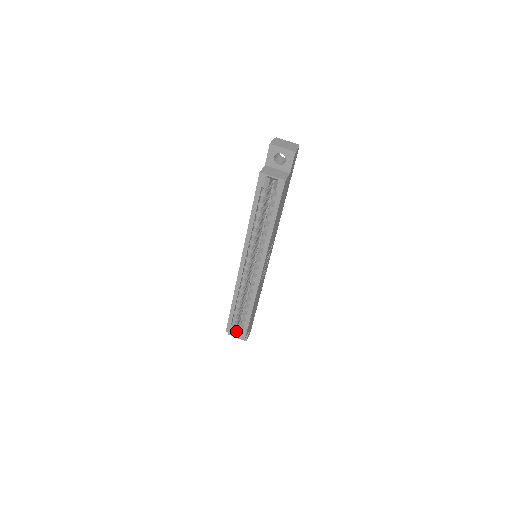
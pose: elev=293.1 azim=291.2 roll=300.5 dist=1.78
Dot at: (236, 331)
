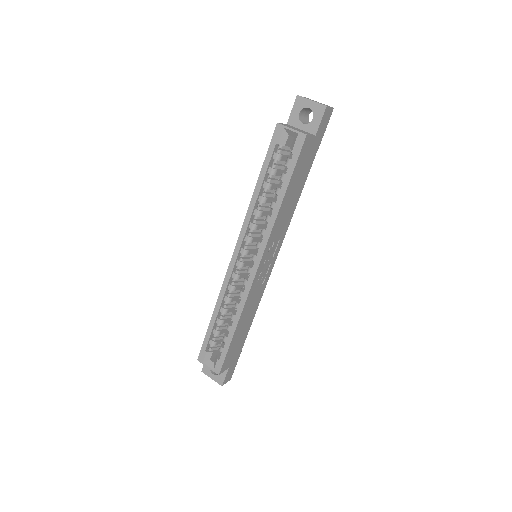
Dot at: (210, 362)
